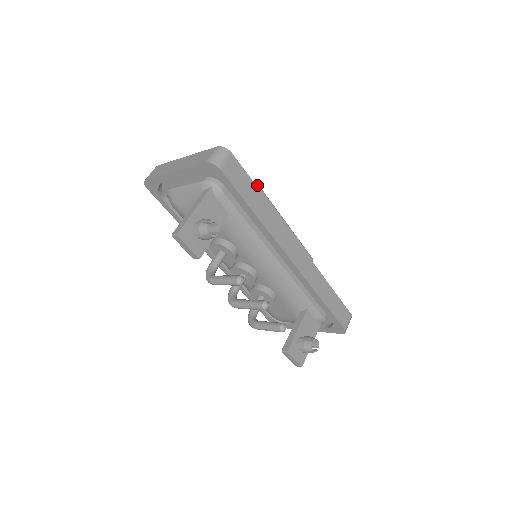
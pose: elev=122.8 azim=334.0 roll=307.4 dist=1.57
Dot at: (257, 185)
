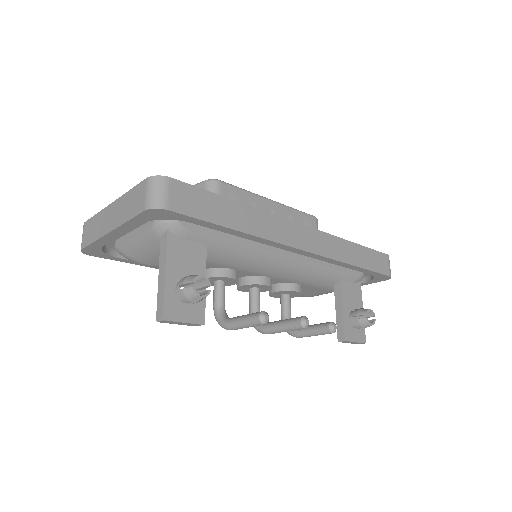
Dot at: (215, 180)
